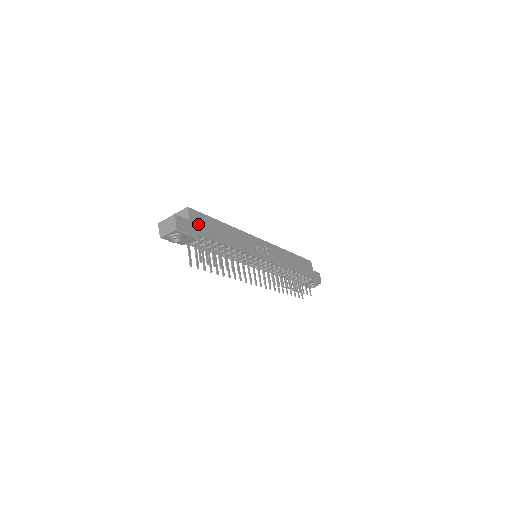
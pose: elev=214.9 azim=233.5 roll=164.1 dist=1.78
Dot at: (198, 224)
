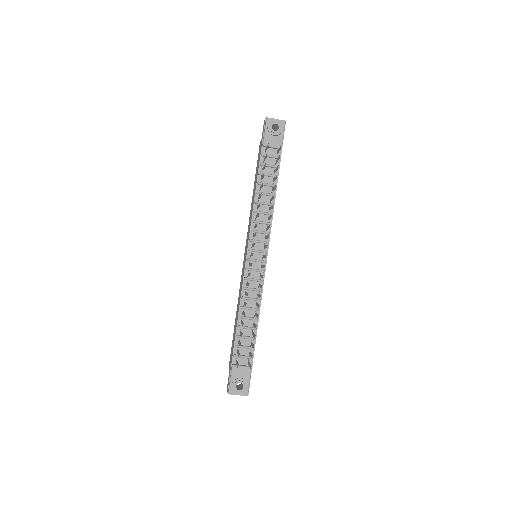
Dot at: occluded
